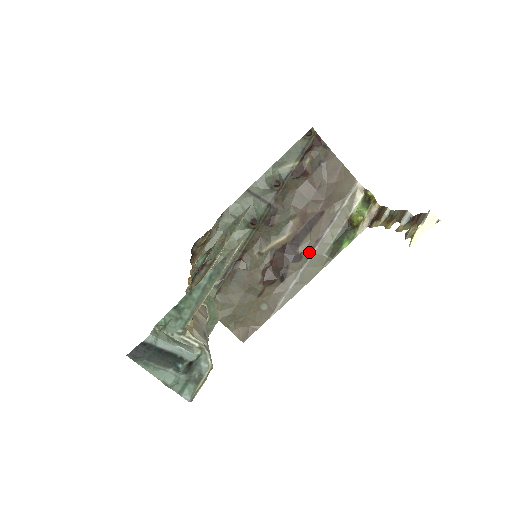
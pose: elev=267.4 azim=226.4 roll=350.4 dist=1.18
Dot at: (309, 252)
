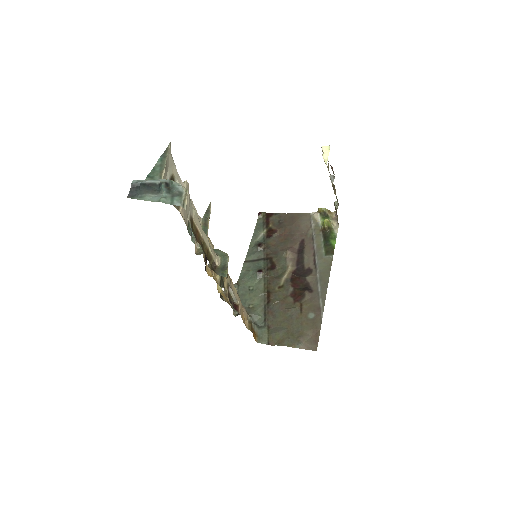
Dot at: (314, 264)
